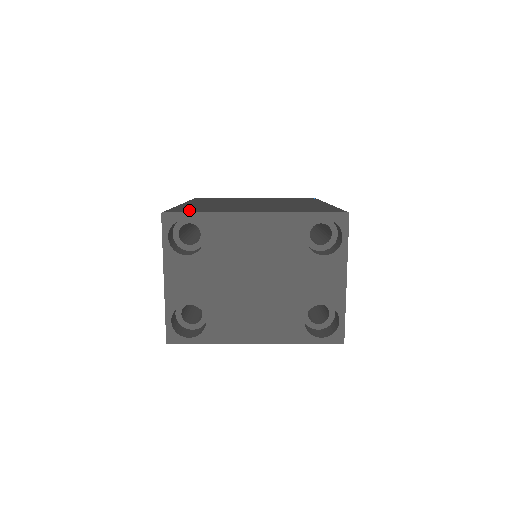
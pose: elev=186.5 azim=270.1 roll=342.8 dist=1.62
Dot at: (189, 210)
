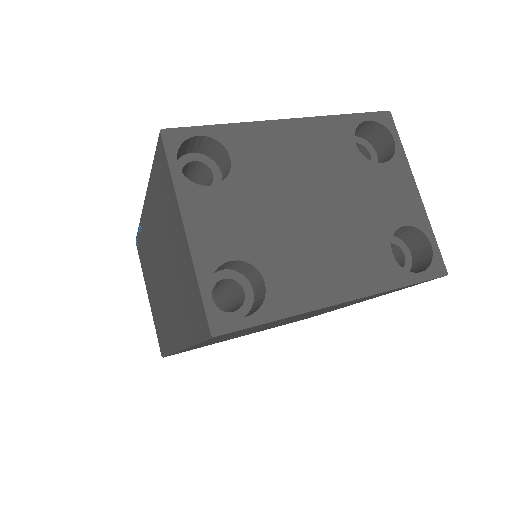
Dot at: occluded
